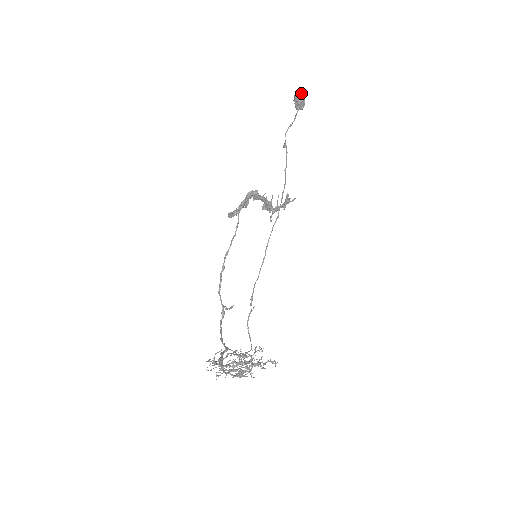
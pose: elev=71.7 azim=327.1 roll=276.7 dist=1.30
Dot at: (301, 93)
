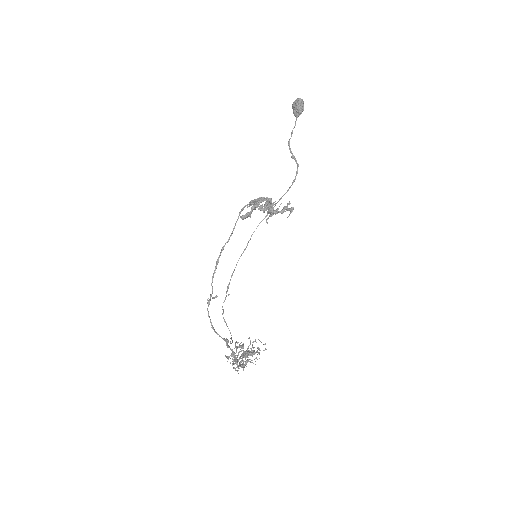
Dot at: occluded
